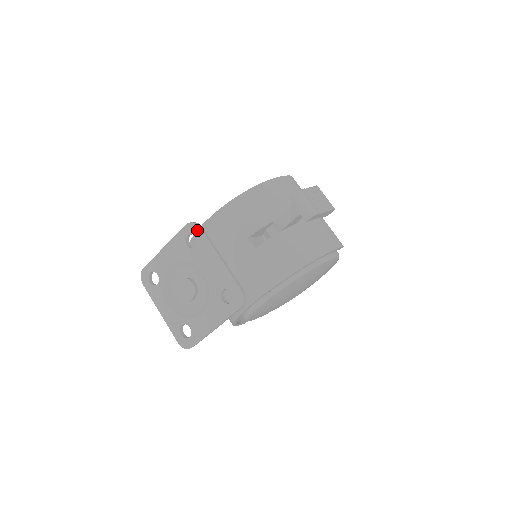
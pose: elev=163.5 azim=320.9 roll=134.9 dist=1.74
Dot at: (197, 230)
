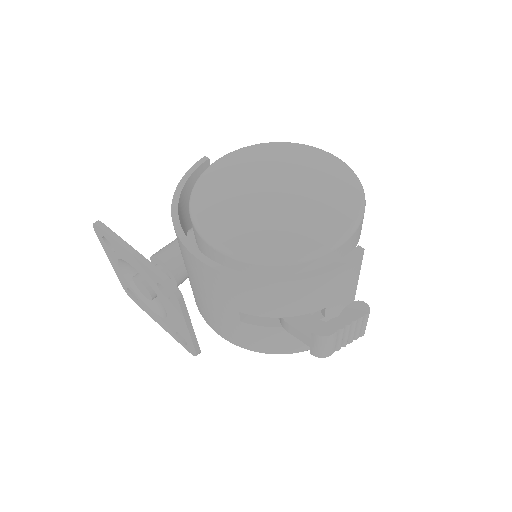
Dot at: (174, 297)
